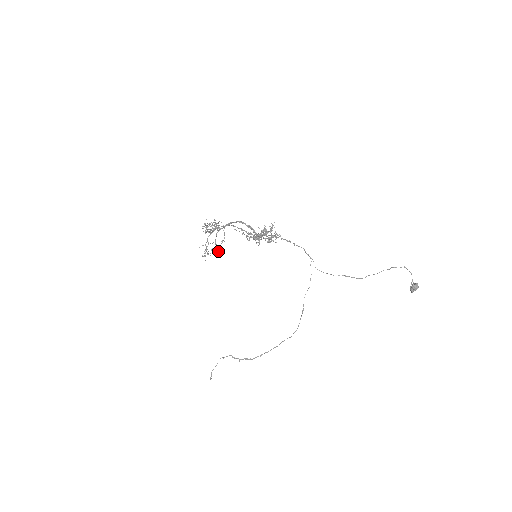
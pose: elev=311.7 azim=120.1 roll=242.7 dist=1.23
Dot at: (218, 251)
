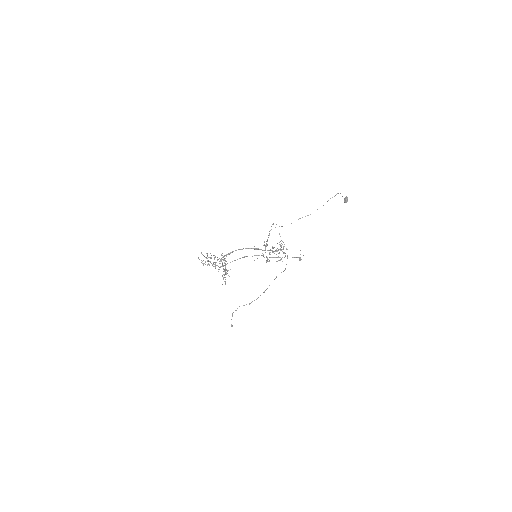
Dot at: (225, 271)
